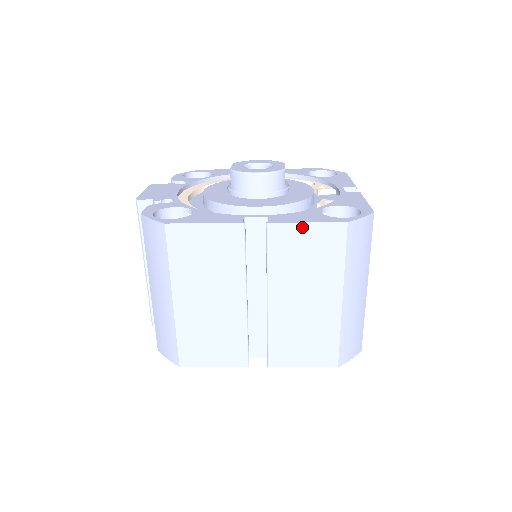
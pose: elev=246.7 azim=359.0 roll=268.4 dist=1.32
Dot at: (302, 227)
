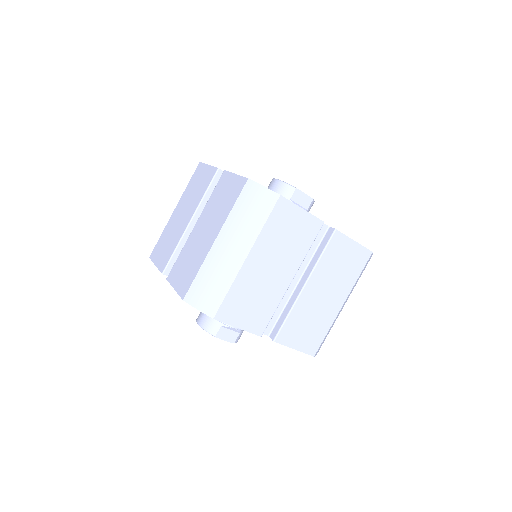
Dot at: (232, 177)
